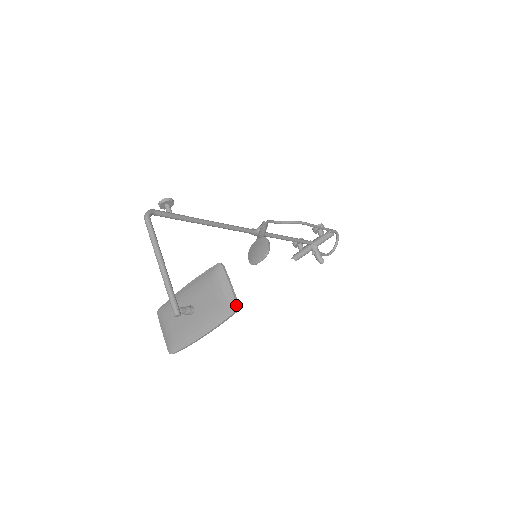
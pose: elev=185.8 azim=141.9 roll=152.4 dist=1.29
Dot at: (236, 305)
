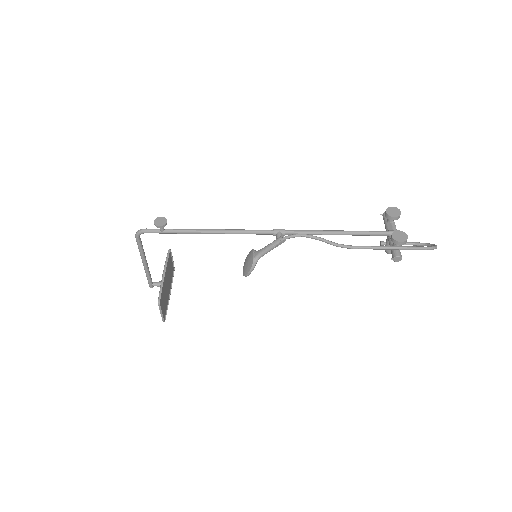
Dot at: occluded
